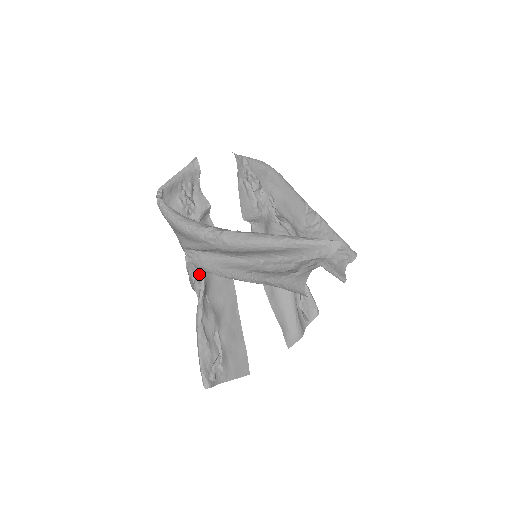
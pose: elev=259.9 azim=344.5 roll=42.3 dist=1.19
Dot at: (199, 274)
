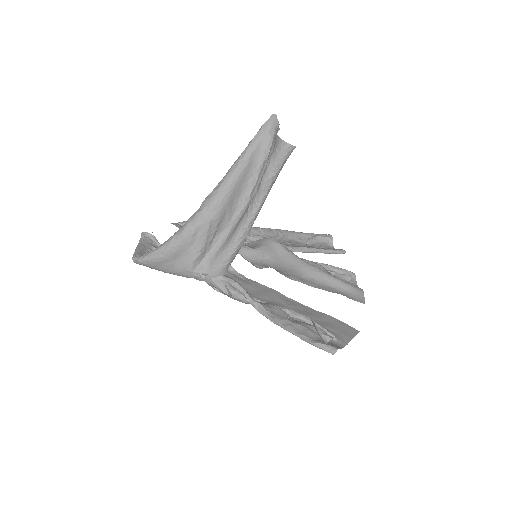
Dot at: (224, 279)
